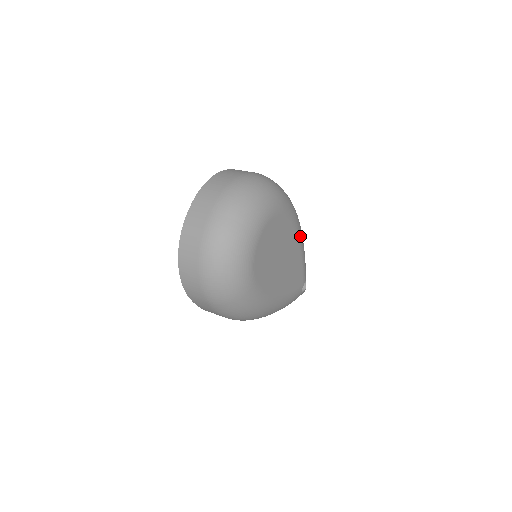
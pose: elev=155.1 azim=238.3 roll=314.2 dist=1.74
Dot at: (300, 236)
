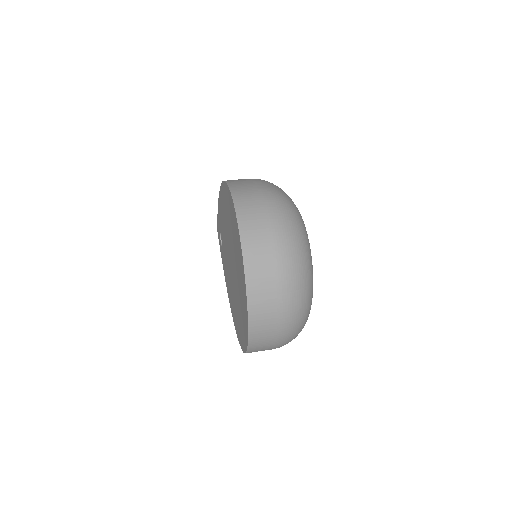
Dot at: occluded
